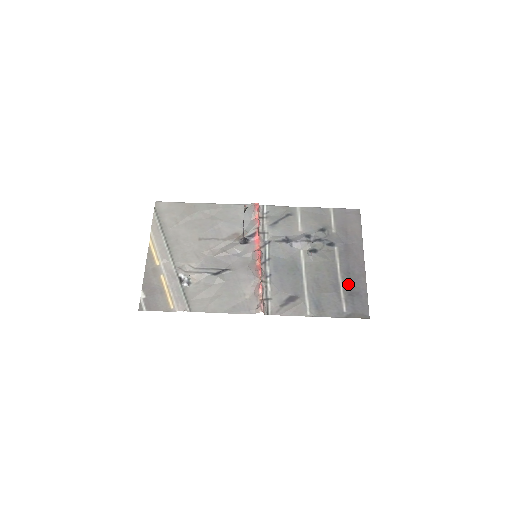
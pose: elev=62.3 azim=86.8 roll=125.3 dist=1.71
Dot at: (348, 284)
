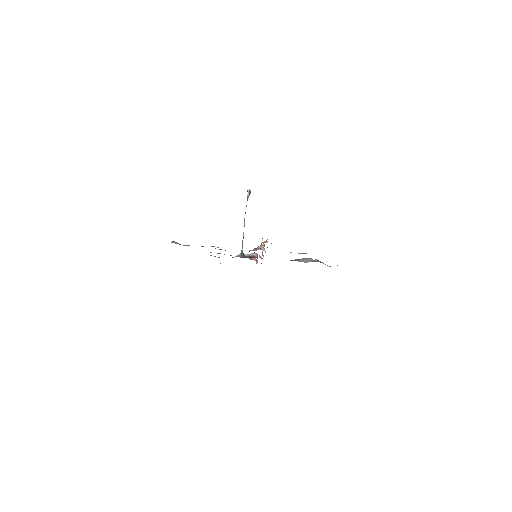
Dot at: occluded
